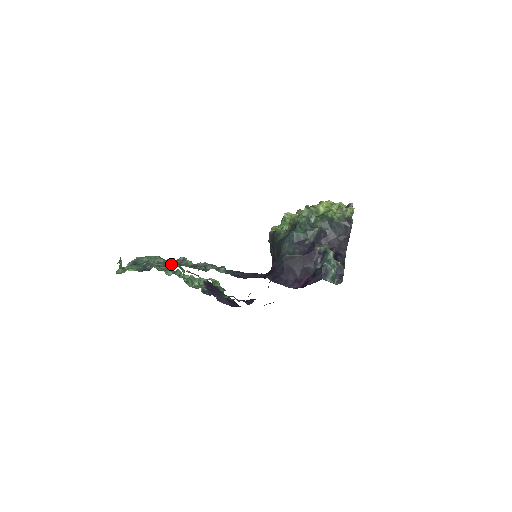
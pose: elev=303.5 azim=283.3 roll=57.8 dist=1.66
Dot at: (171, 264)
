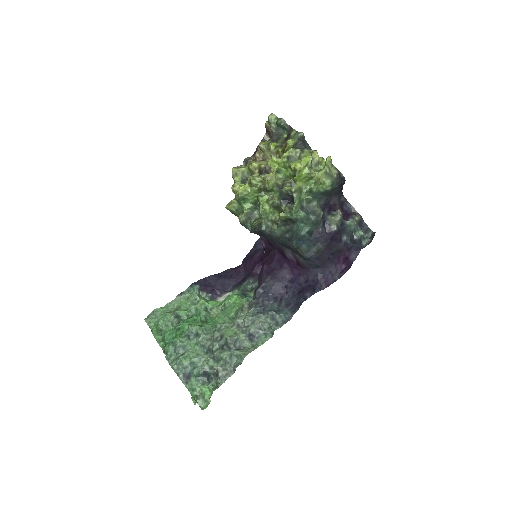
Dot at: (233, 357)
